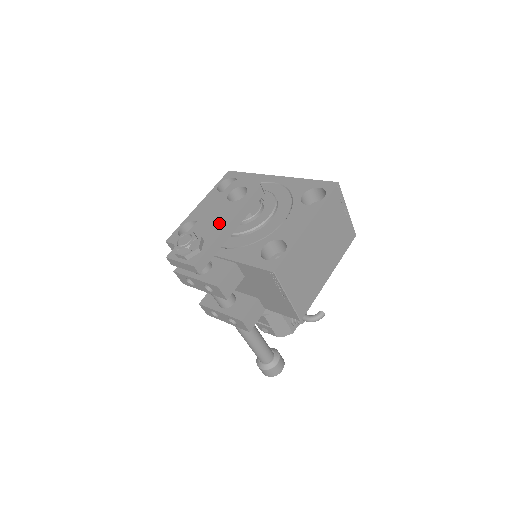
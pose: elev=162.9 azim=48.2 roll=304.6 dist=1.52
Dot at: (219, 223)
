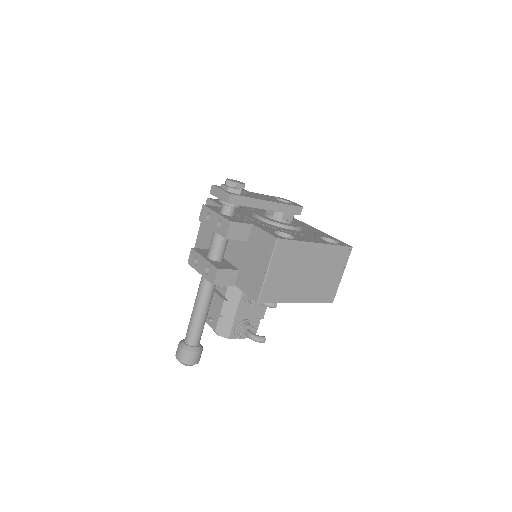
Dot at: (262, 198)
